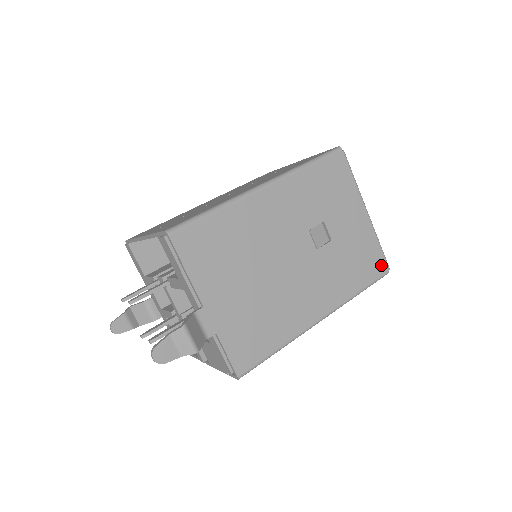
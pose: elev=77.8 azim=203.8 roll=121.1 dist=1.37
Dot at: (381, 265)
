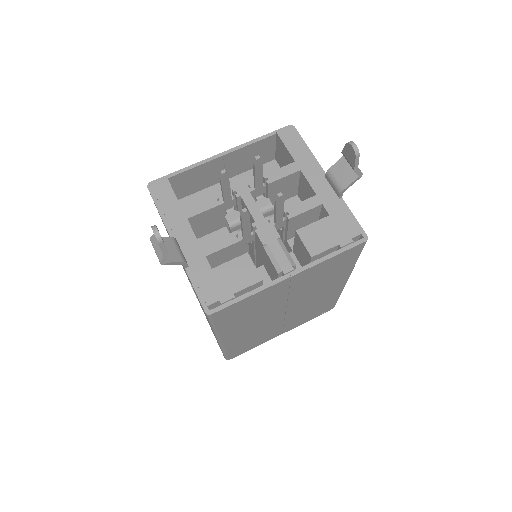
Dot at: occluded
